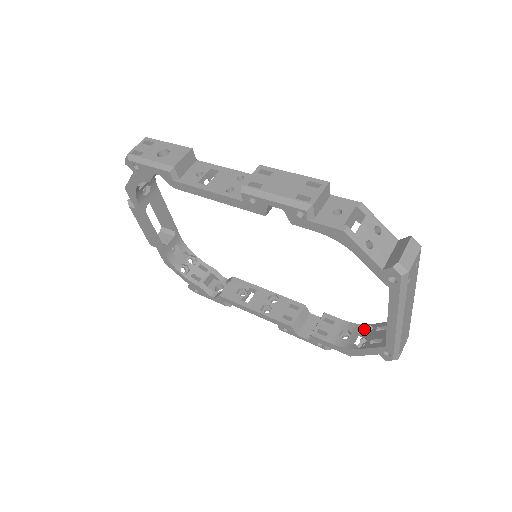
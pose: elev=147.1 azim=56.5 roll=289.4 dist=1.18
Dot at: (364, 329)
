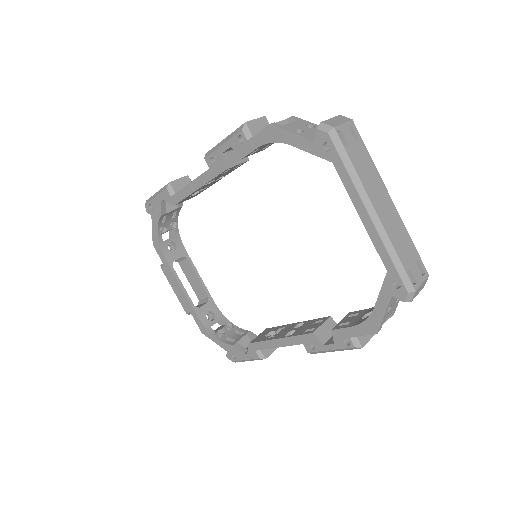
Dot at: occluded
